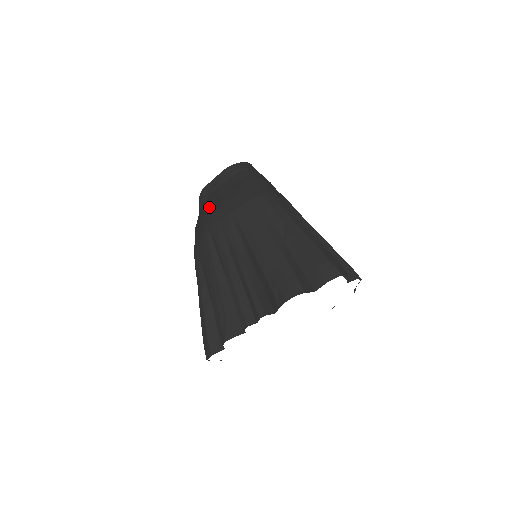
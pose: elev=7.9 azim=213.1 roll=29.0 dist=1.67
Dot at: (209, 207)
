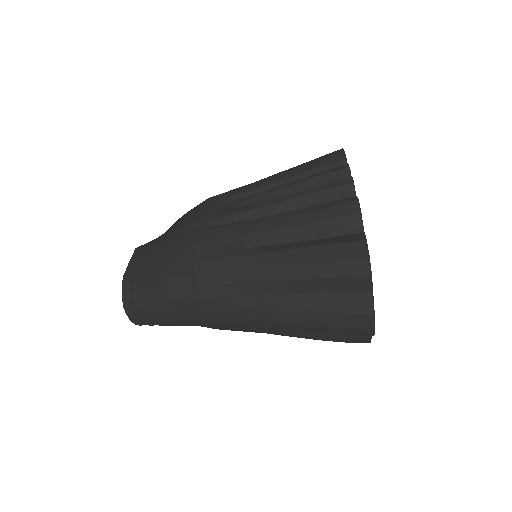
Dot at: (162, 249)
